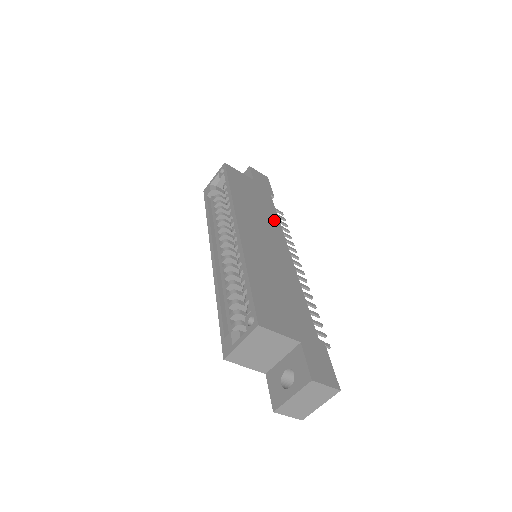
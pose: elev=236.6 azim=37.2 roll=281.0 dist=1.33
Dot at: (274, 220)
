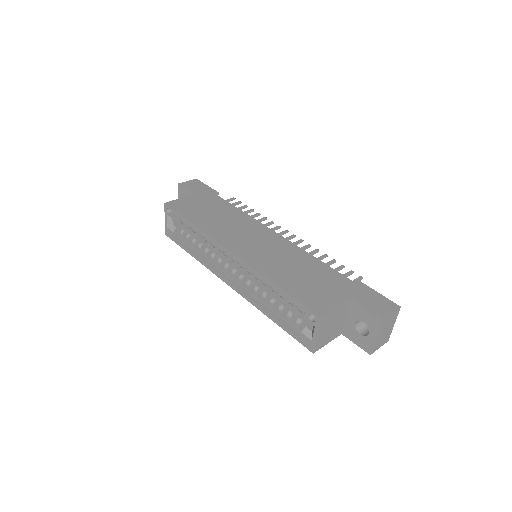
Dot at: (240, 215)
